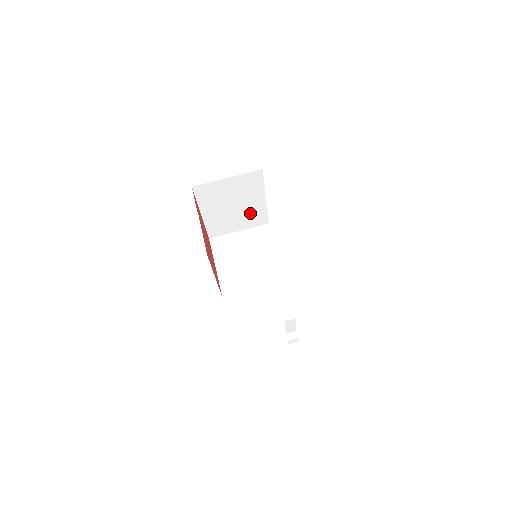
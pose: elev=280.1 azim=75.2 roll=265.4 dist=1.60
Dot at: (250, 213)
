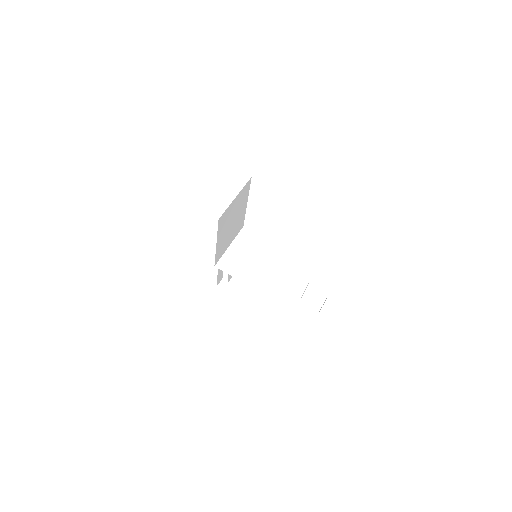
Dot at: (237, 224)
